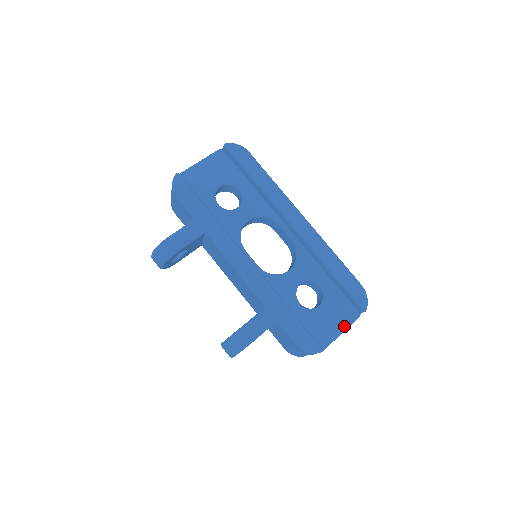
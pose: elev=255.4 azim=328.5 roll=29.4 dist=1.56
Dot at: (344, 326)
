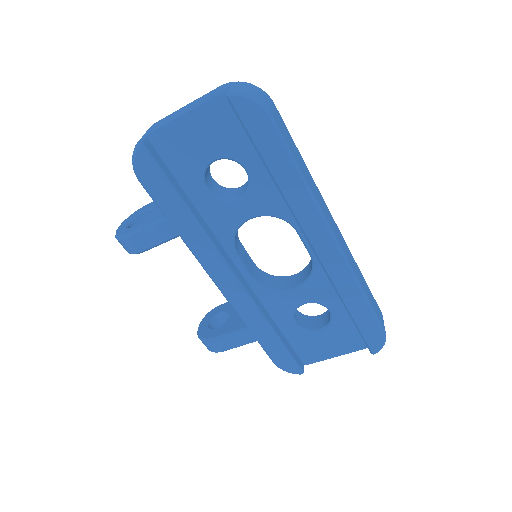
Dot at: (343, 353)
